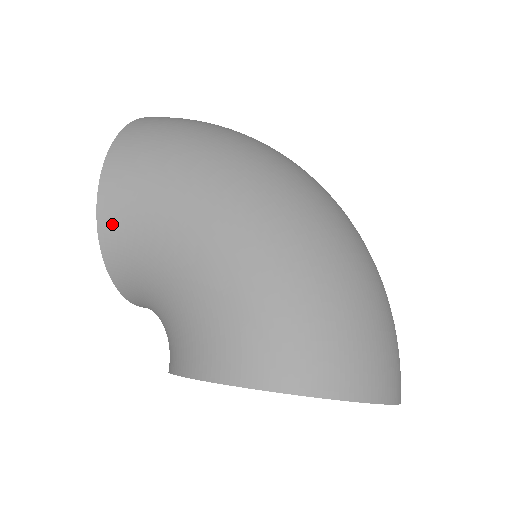
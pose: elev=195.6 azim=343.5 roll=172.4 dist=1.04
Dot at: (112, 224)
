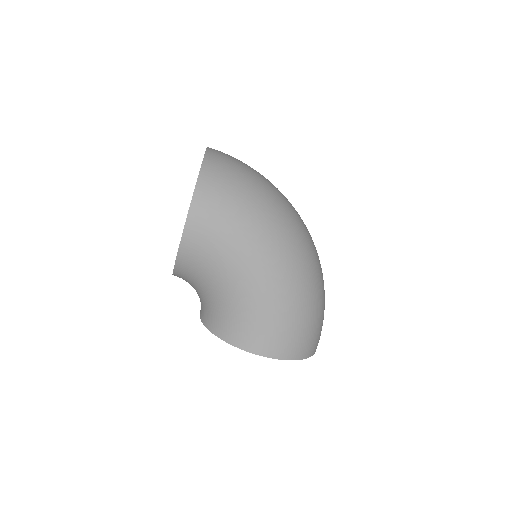
Dot at: (189, 254)
